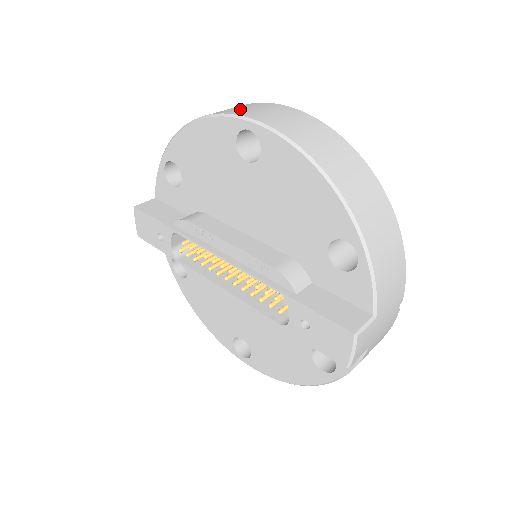
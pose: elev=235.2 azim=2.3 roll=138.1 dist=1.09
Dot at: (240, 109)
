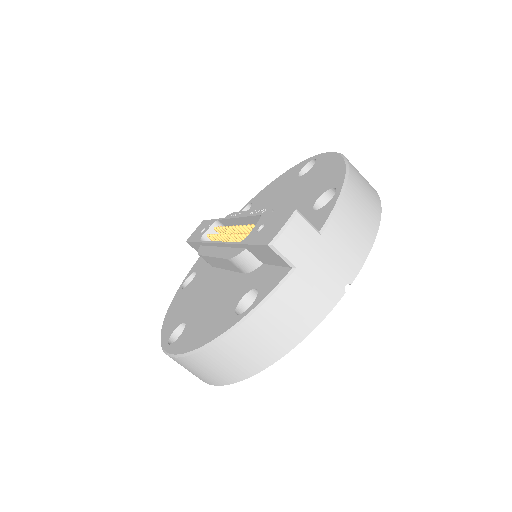
Dot at: occluded
